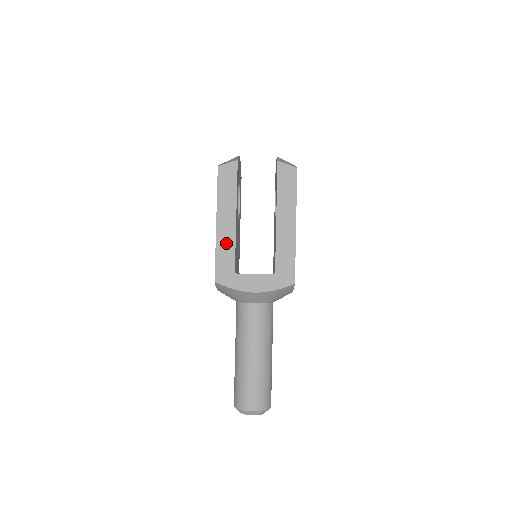
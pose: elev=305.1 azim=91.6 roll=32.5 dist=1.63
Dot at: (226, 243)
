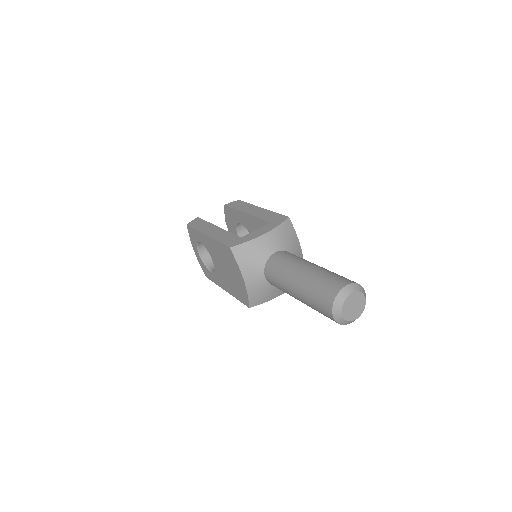
Dot at: (221, 235)
